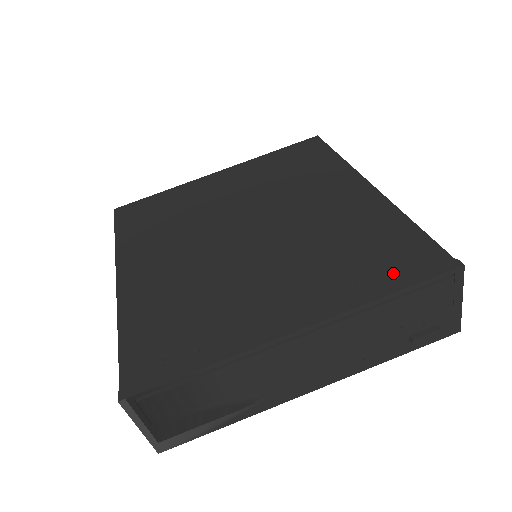
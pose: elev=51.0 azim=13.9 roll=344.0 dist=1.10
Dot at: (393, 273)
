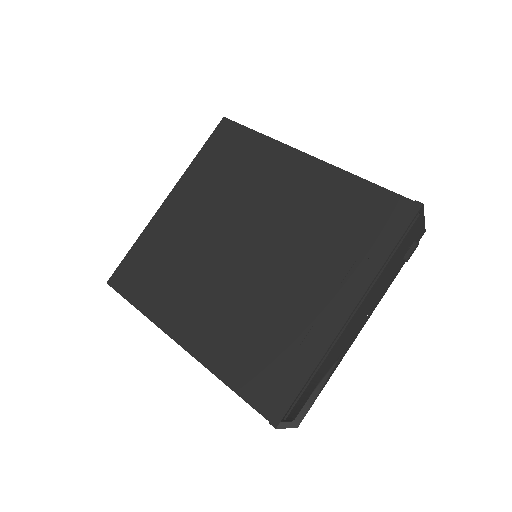
Dot at: occluded
